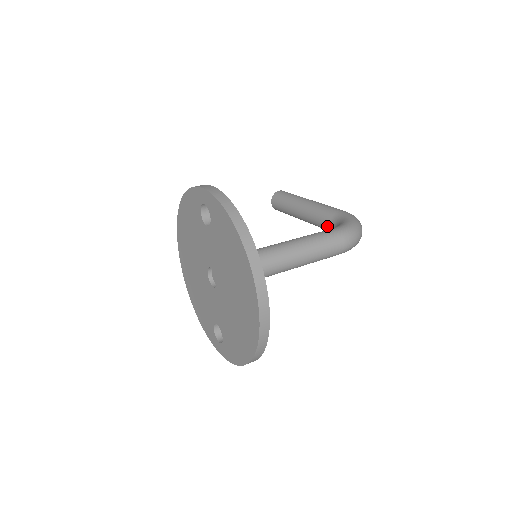
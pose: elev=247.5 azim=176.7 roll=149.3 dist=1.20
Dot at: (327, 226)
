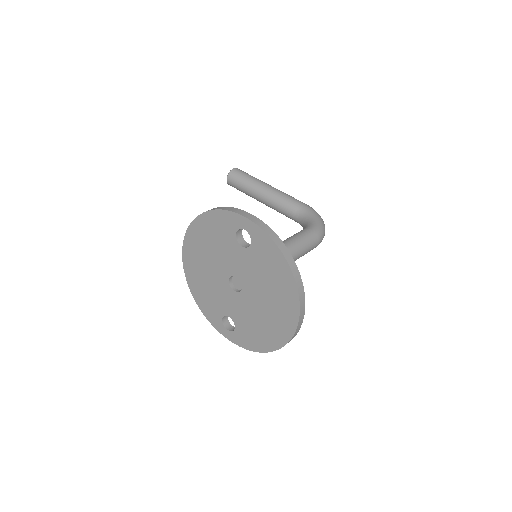
Dot at: (291, 216)
